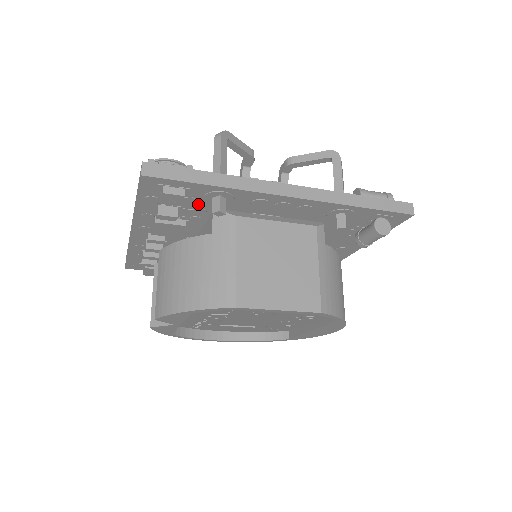
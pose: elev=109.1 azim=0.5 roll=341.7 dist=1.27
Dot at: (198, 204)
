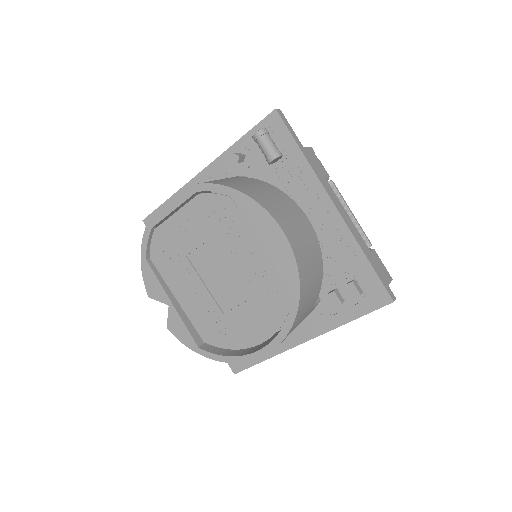
Dot at: occluded
